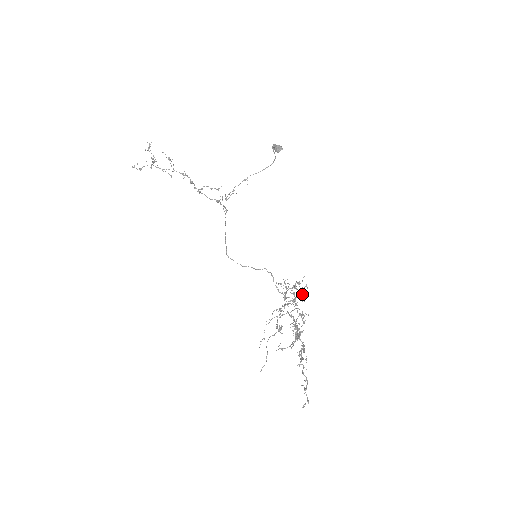
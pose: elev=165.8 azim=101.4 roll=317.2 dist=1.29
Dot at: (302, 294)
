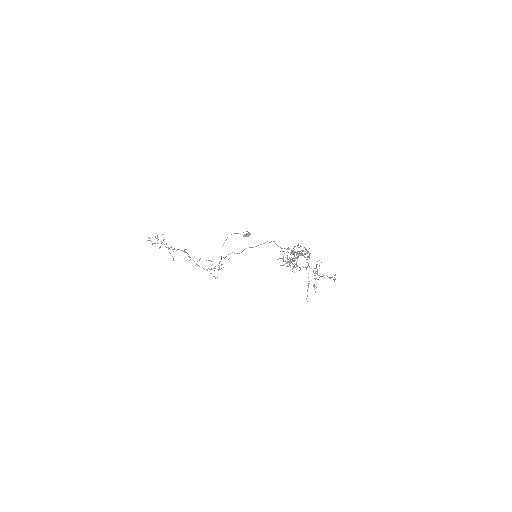
Dot at: (299, 254)
